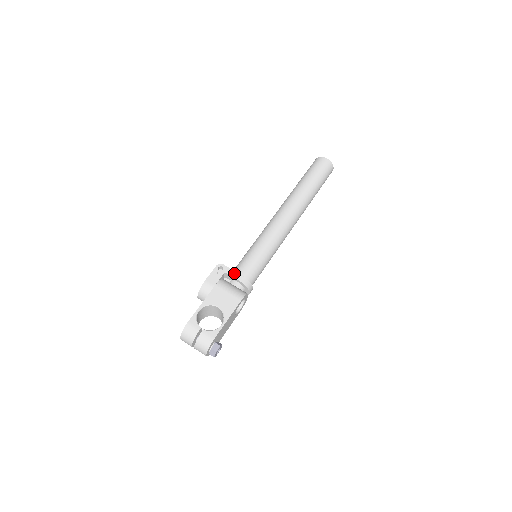
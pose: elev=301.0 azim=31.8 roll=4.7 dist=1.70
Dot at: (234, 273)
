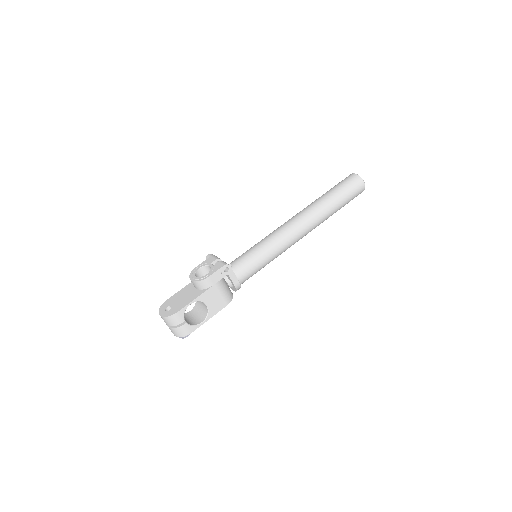
Dot at: (235, 278)
